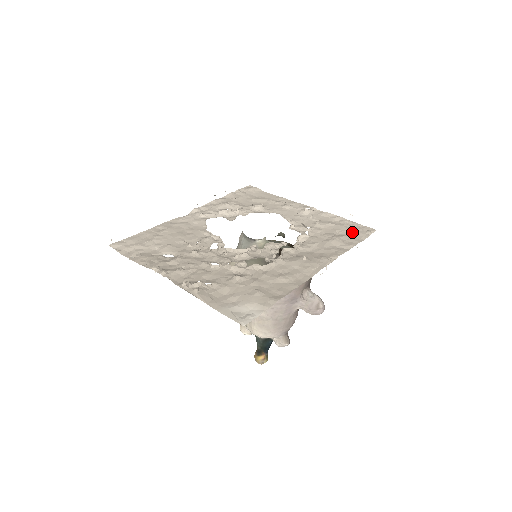
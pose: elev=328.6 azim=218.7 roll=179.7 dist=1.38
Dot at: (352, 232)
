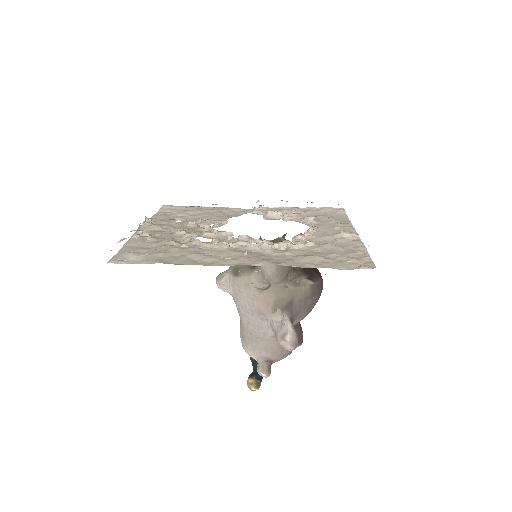
Dot at: (345, 260)
